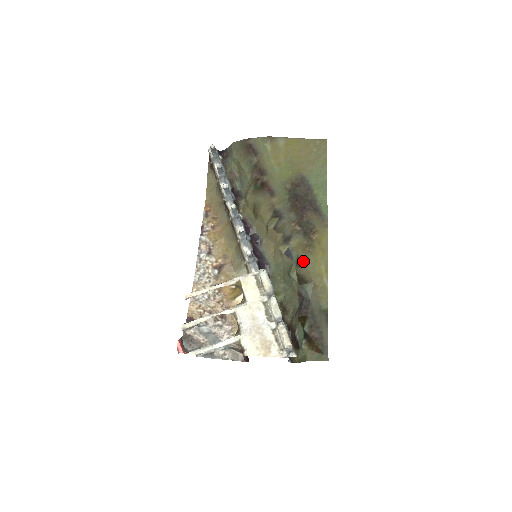
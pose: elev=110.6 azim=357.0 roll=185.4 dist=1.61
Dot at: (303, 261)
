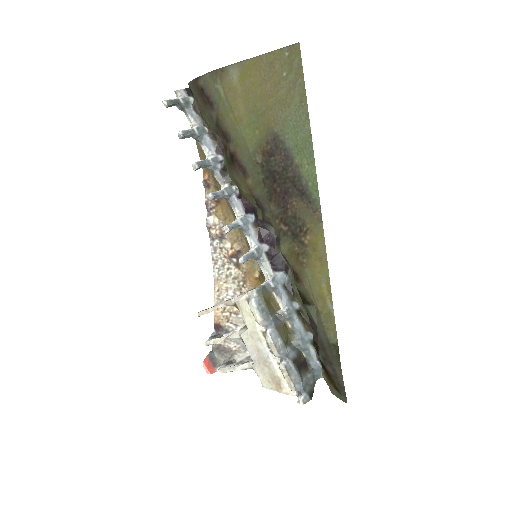
Dot at: (299, 276)
